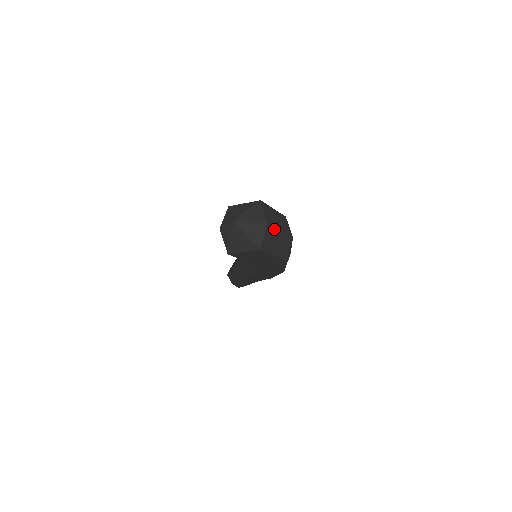
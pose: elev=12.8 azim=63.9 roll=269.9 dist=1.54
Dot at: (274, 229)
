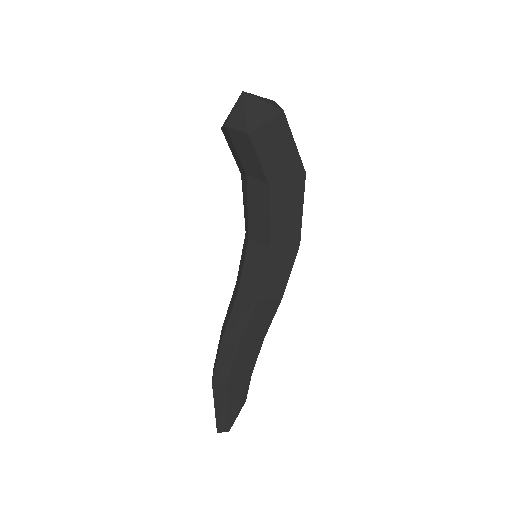
Dot at: occluded
